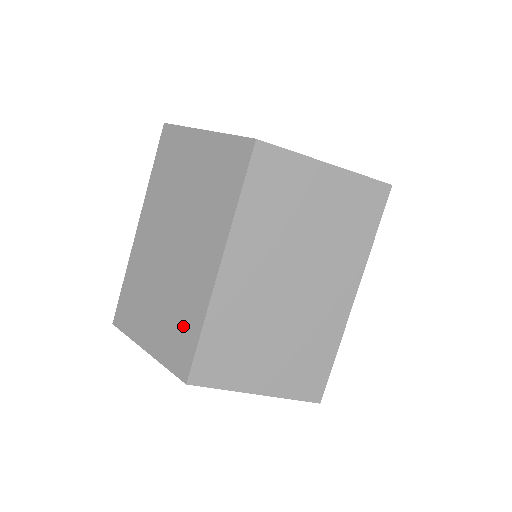
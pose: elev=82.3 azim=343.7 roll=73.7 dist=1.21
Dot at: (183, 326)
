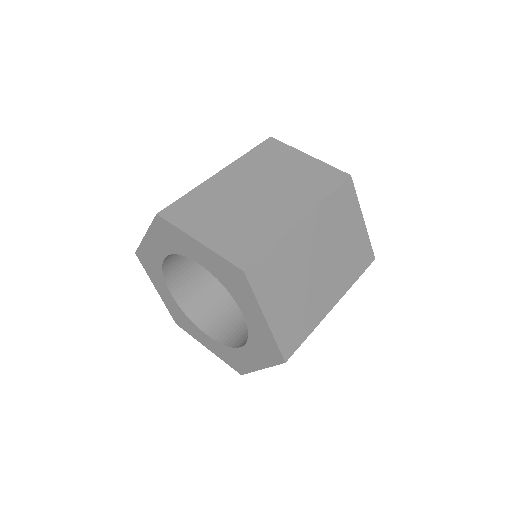
Dot at: (253, 237)
